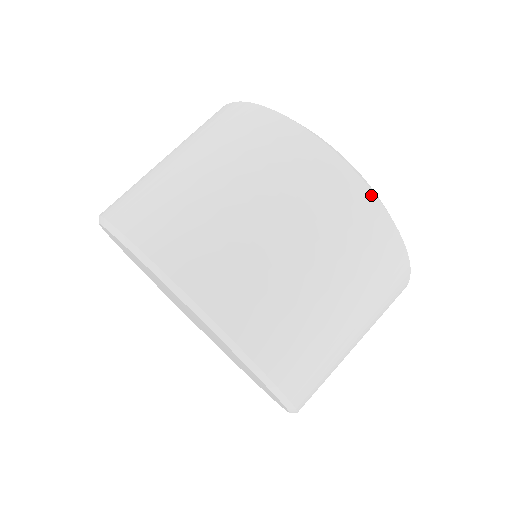
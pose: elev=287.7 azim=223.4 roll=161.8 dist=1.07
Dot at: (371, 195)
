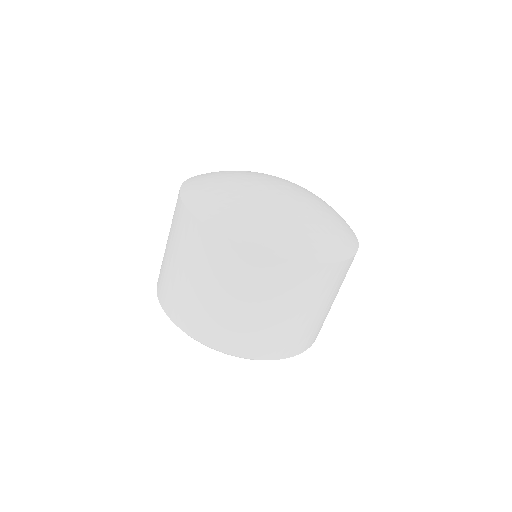
Dot at: (337, 264)
